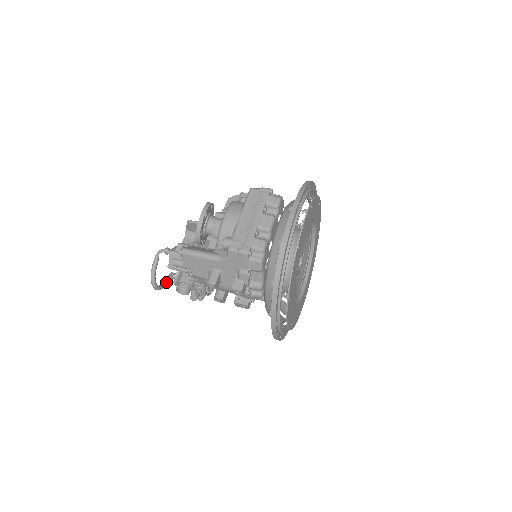
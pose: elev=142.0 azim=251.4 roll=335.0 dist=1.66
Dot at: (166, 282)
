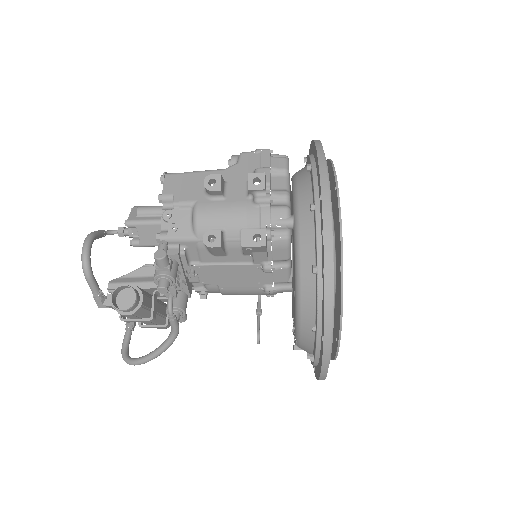
Dot at: (97, 283)
